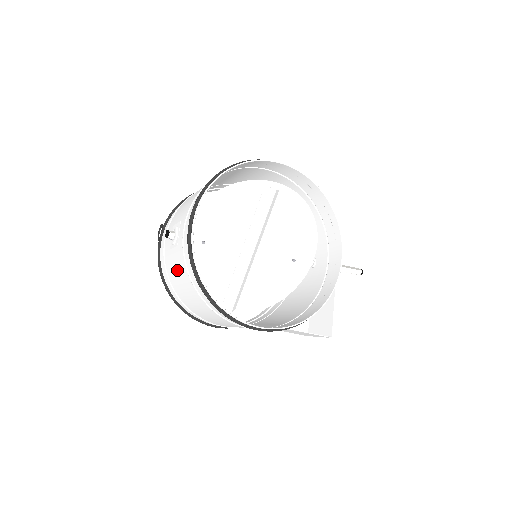
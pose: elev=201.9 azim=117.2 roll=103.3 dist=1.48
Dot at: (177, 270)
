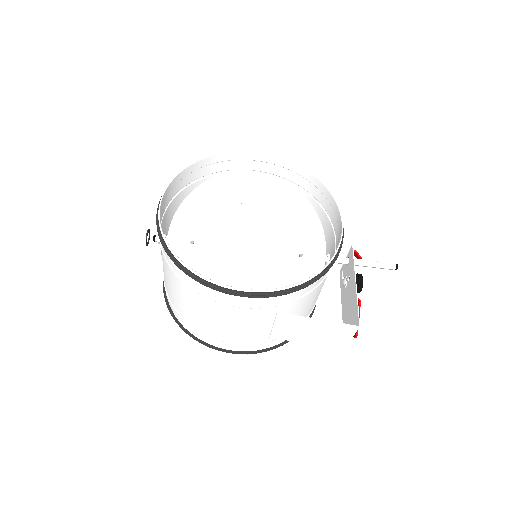
Dot at: (164, 269)
